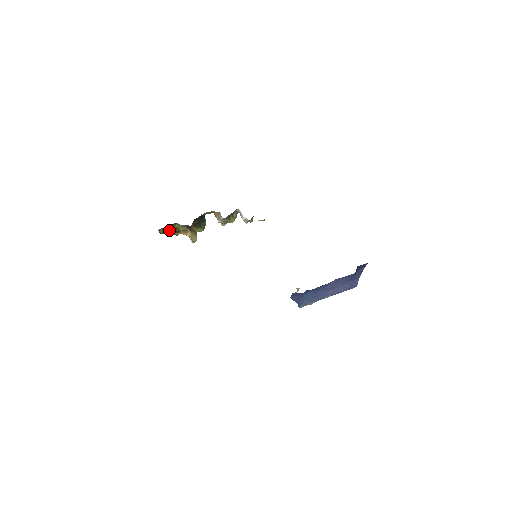
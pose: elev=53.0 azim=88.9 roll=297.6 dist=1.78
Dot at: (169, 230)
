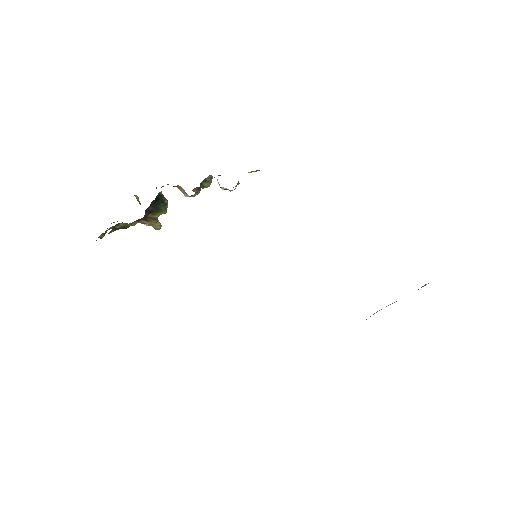
Dot at: (113, 230)
